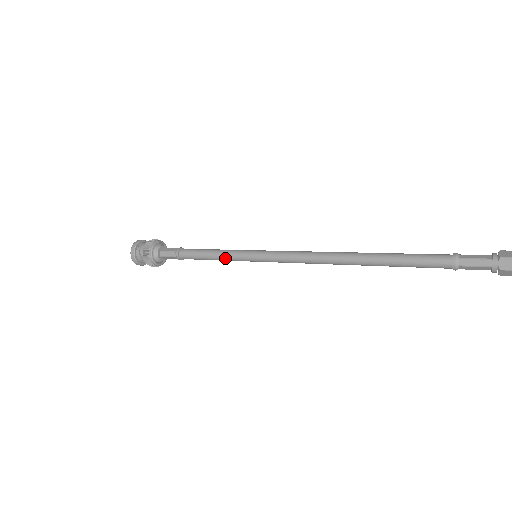
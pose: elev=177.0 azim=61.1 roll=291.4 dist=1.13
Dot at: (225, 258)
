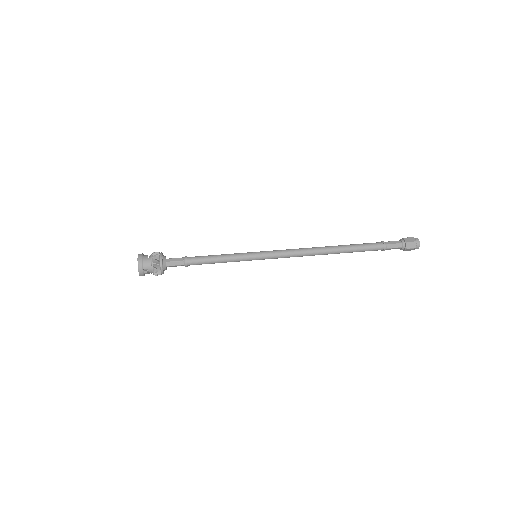
Dot at: occluded
